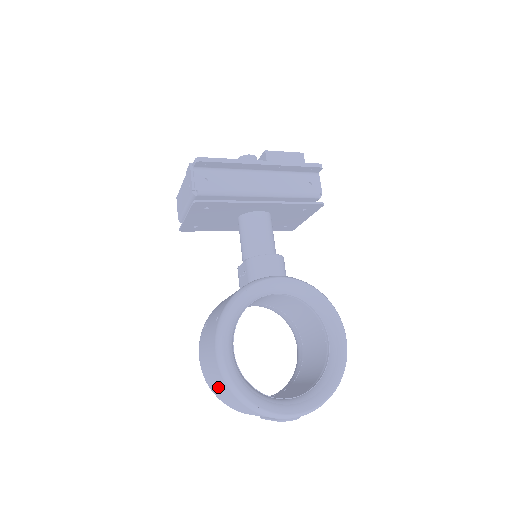
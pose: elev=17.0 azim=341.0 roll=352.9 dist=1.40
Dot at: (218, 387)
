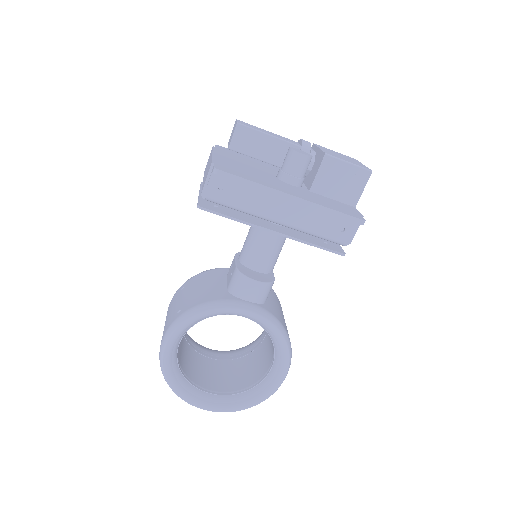
Dot at: occluded
